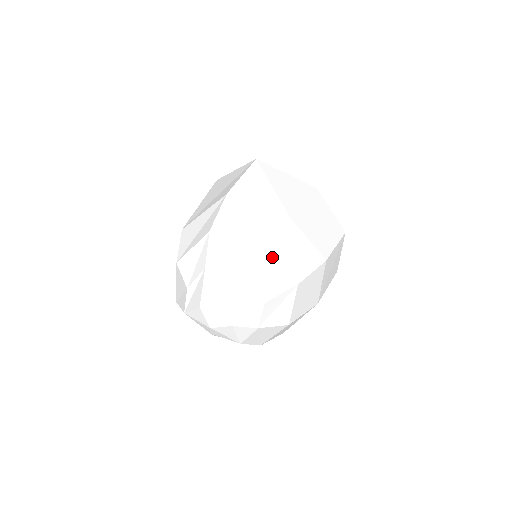
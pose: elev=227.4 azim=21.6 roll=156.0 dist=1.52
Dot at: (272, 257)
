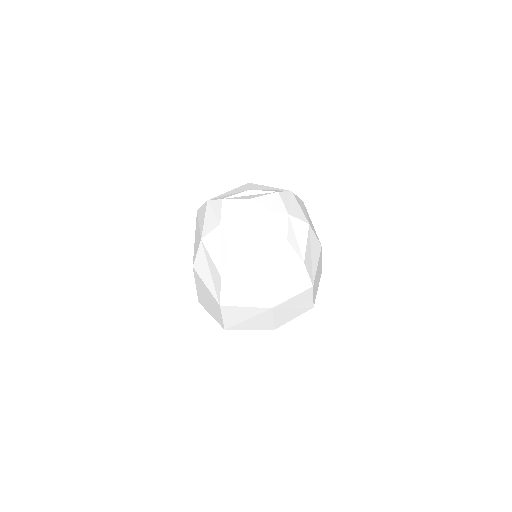
Dot at: (309, 235)
